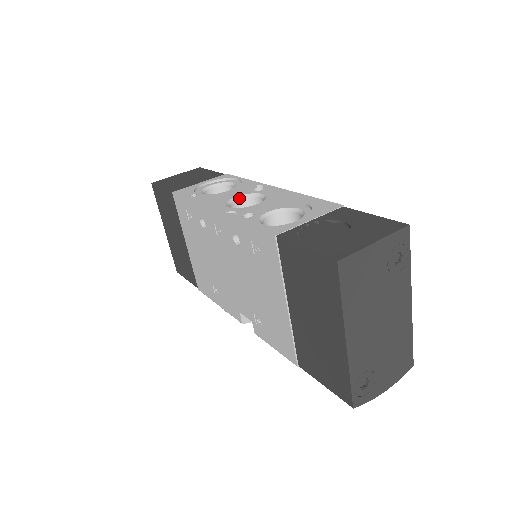
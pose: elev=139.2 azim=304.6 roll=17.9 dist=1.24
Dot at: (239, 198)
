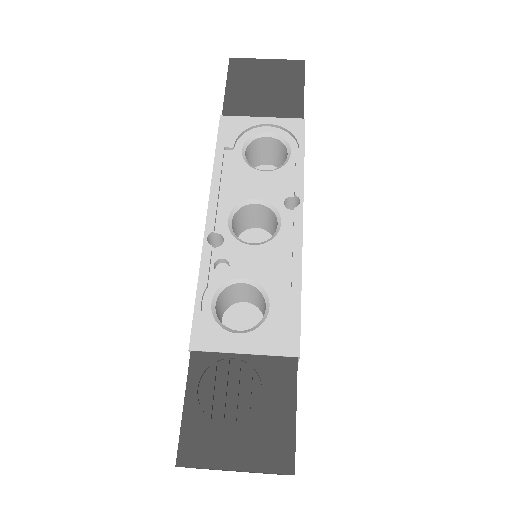
Dot at: (259, 203)
